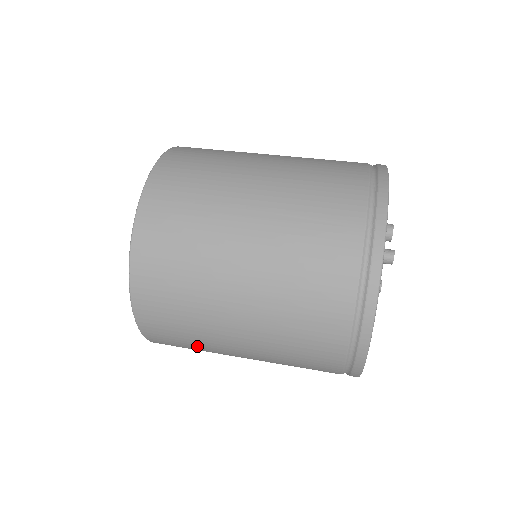
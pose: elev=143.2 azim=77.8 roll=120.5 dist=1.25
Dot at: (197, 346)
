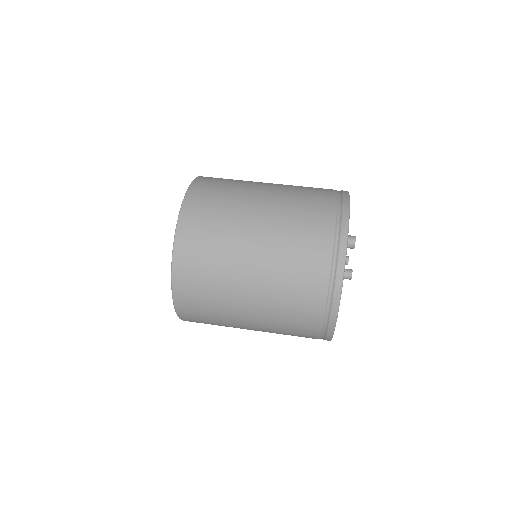
Dot at: occluded
